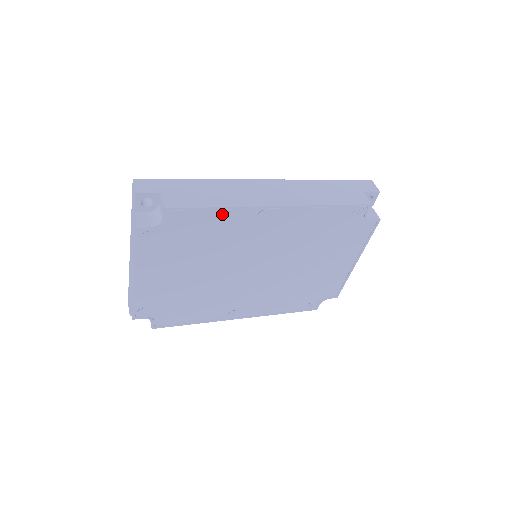
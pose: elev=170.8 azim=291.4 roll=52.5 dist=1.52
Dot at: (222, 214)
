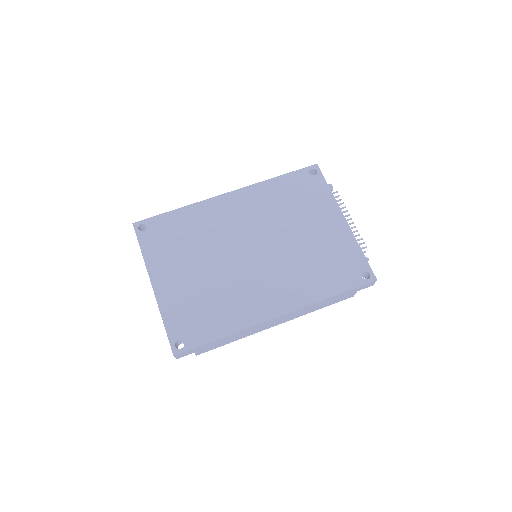
Dot at: occluded
